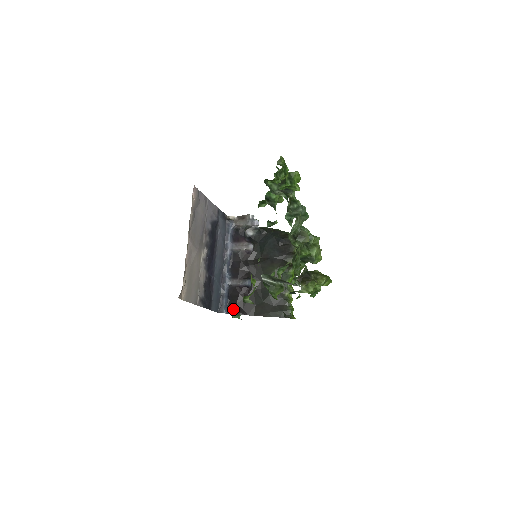
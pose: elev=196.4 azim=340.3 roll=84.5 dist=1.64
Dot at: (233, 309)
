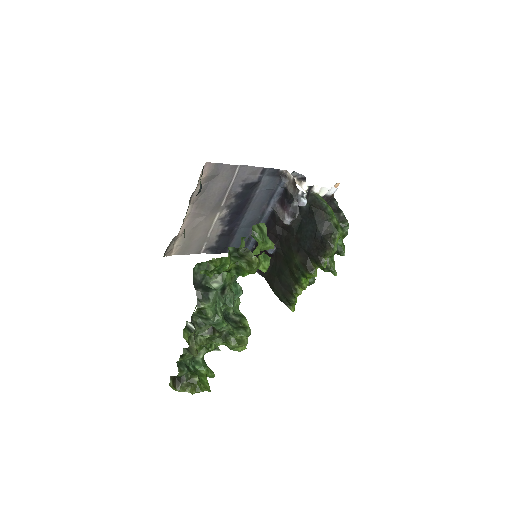
Dot at: occluded
